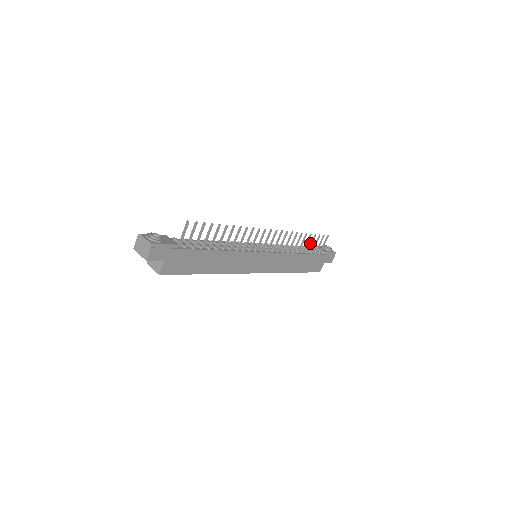
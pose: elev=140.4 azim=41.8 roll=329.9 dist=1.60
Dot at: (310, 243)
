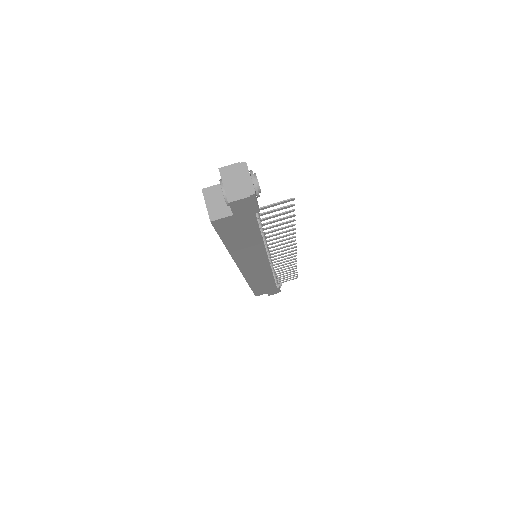
Dot at: occluded
